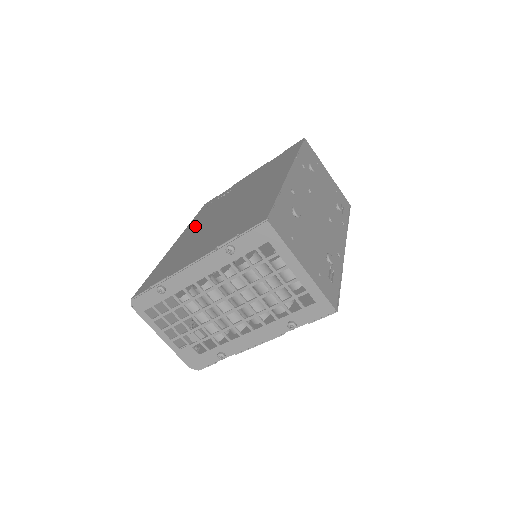
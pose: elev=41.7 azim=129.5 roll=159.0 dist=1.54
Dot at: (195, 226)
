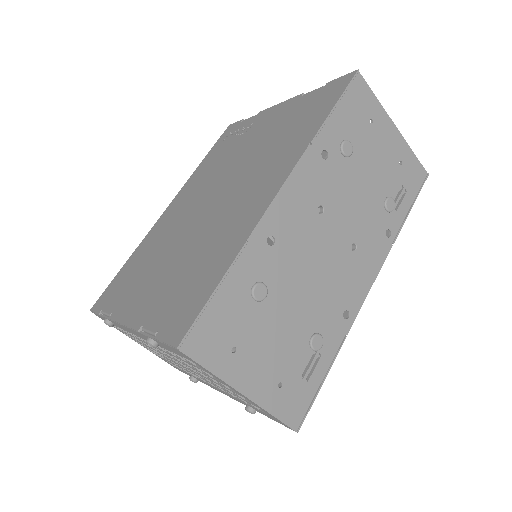
Dot at: (189, 192)
